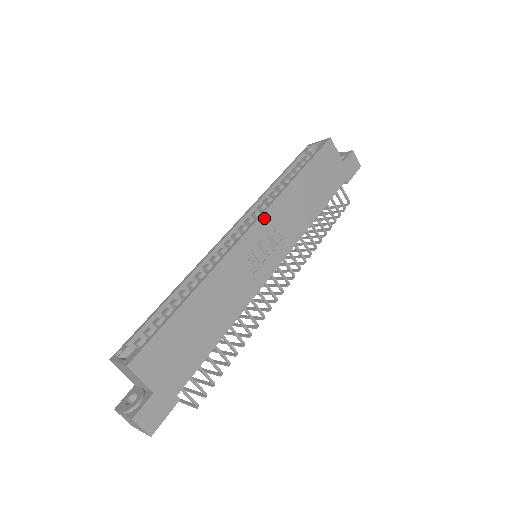
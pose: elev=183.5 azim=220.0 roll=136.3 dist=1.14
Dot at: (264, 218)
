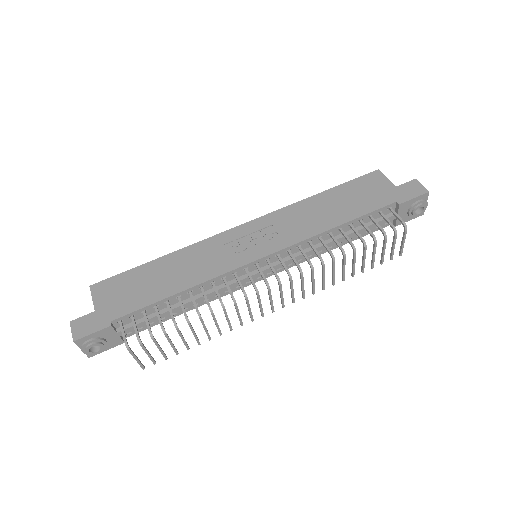
Dot at: (263, 219)
